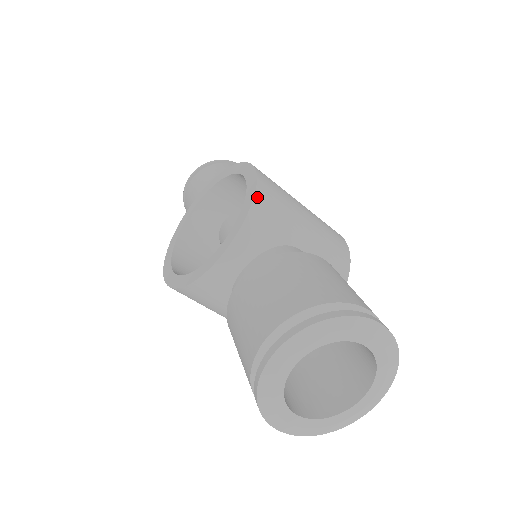
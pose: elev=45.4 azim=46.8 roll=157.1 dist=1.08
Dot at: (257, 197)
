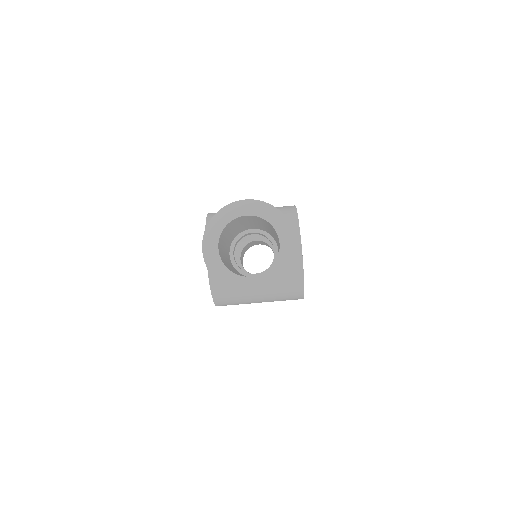
Dot at: (208, 220)
